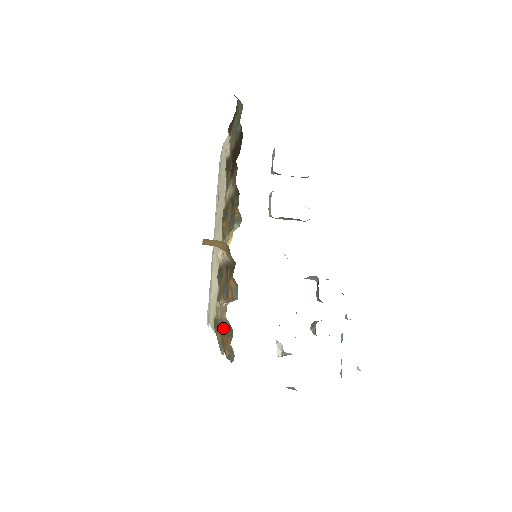
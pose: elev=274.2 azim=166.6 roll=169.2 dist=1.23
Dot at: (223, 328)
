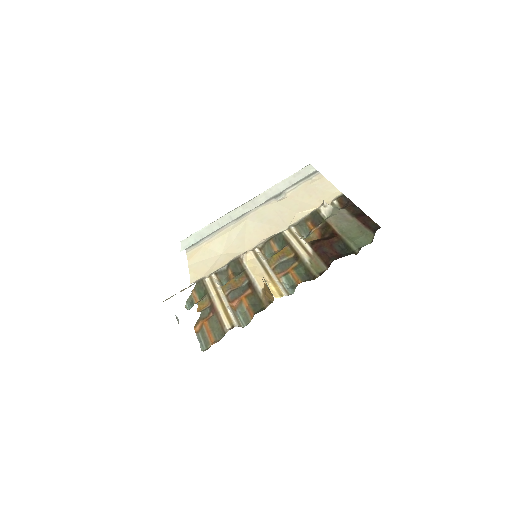
Dot at: (209, 310)
